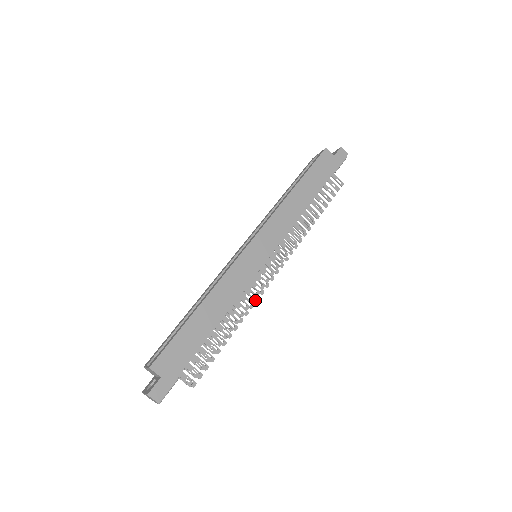
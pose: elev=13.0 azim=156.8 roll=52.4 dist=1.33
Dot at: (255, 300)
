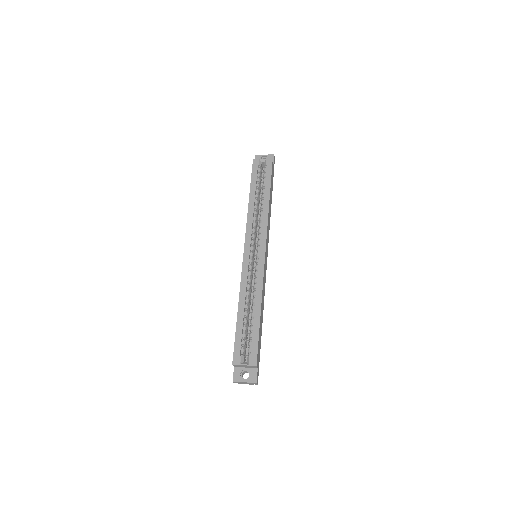
Dot at: occluded
